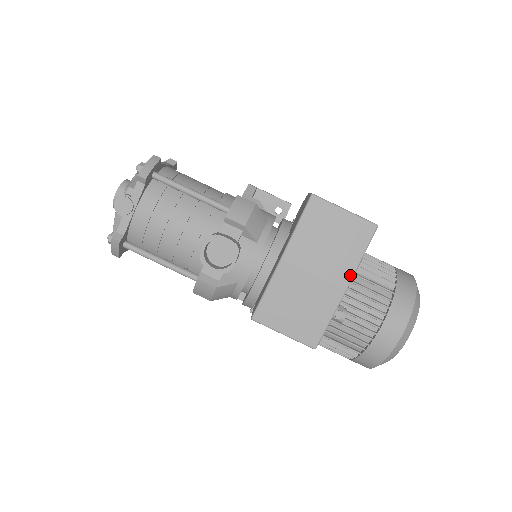
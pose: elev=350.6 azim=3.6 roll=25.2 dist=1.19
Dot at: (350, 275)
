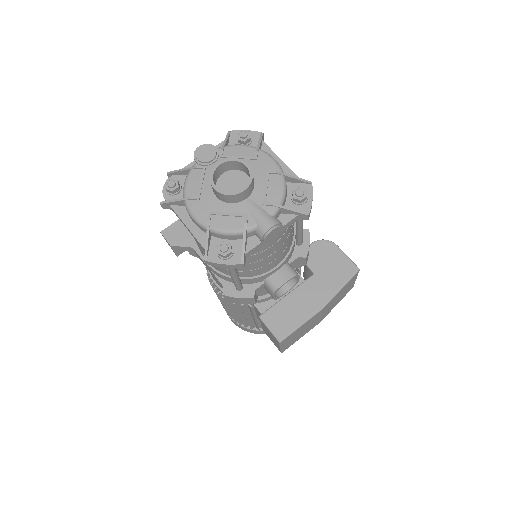
Dot at: occluded
